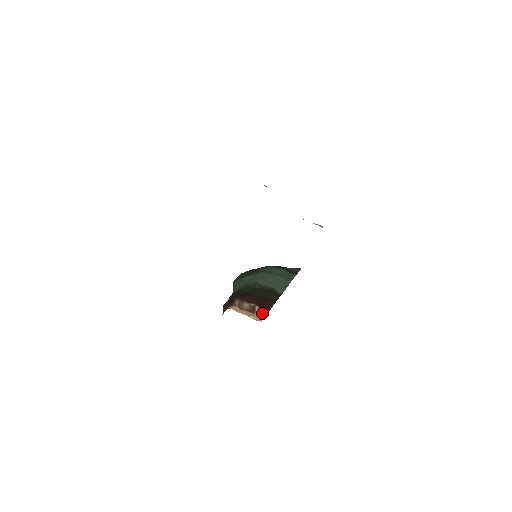
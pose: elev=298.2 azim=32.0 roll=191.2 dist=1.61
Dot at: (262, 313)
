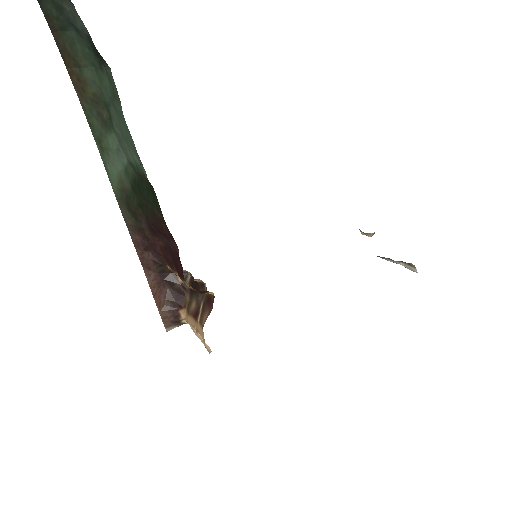
Dot at: (204, 319)
